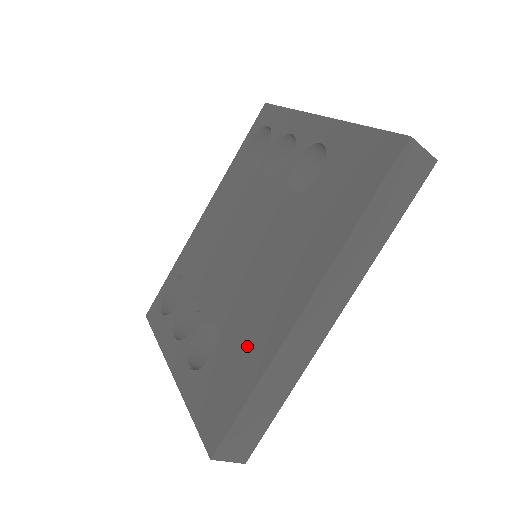
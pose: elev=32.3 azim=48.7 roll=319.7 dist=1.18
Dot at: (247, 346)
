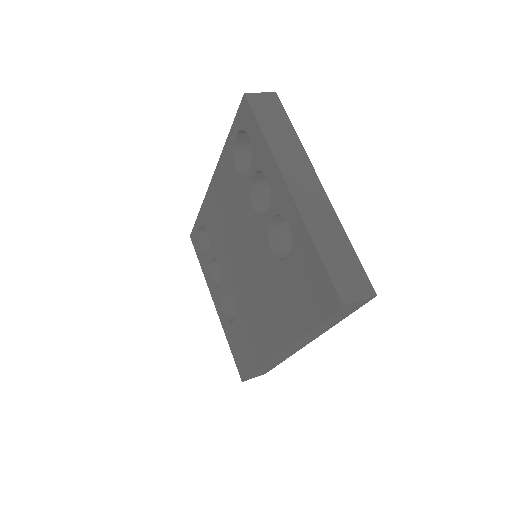
Dot at: (252, 340)
